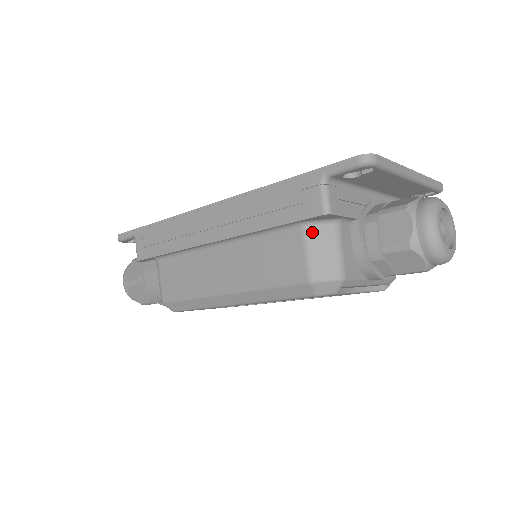
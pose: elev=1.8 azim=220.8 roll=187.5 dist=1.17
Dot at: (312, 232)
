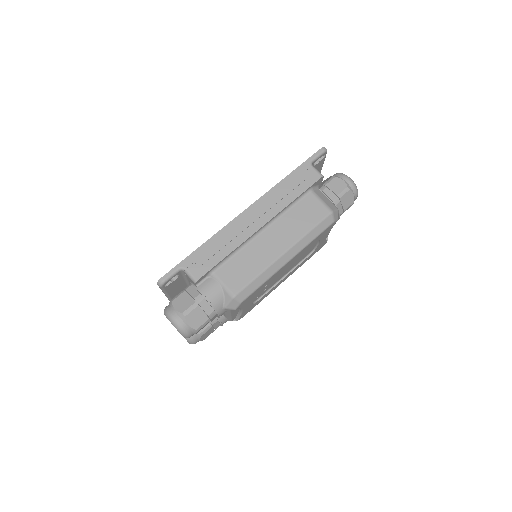
Dot at: (316, 192)
